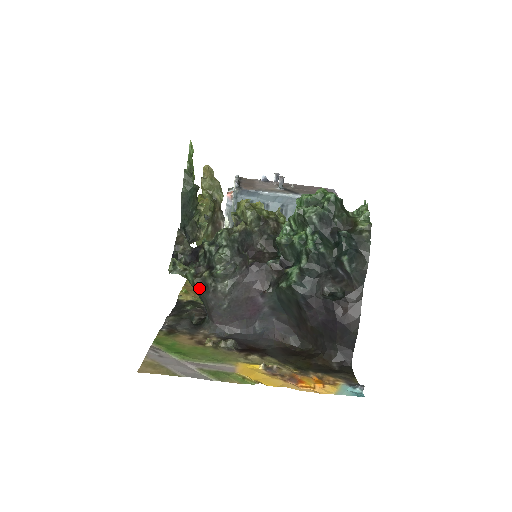
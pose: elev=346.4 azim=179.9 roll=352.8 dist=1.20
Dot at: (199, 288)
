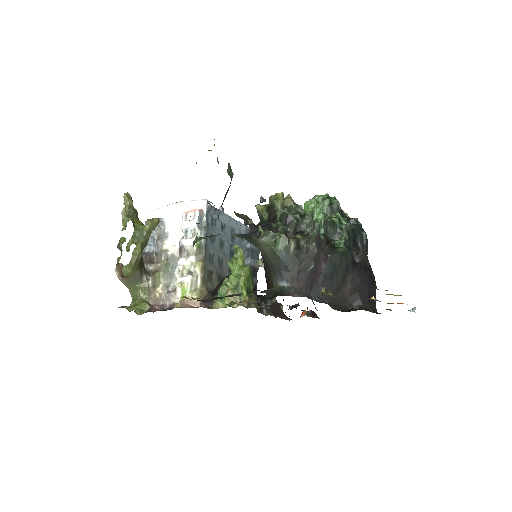
Dot at: (295, 249)
